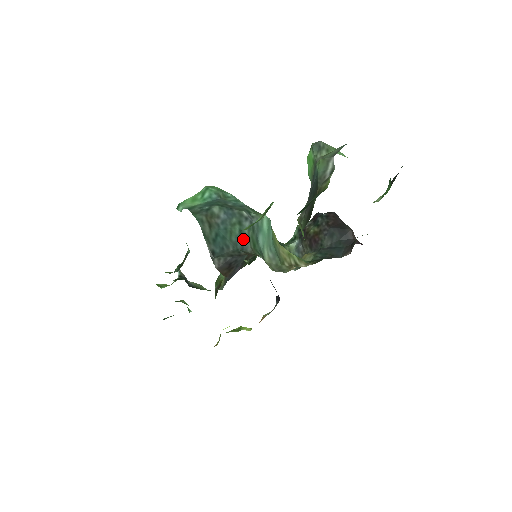
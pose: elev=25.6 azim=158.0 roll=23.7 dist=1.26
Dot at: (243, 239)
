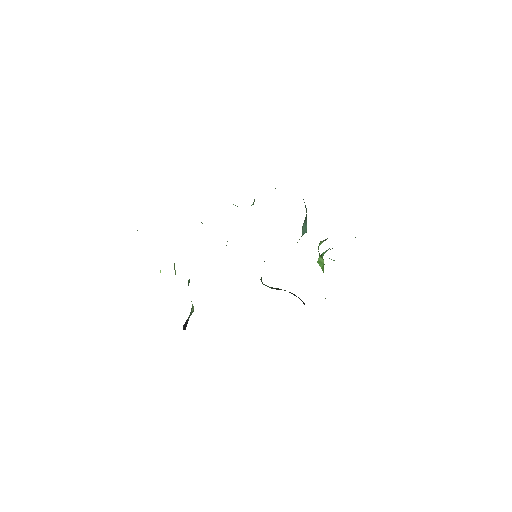
Dot at: (306, 210)
